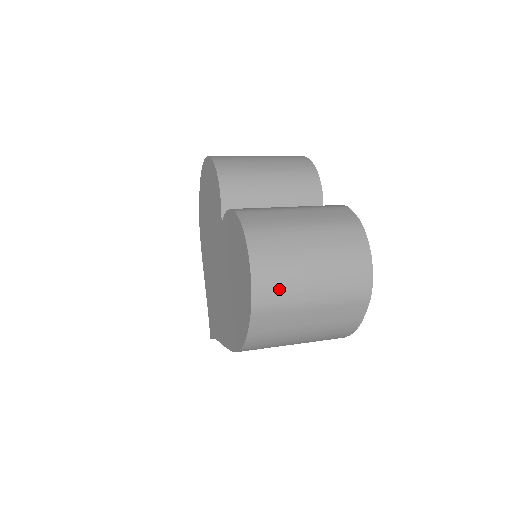
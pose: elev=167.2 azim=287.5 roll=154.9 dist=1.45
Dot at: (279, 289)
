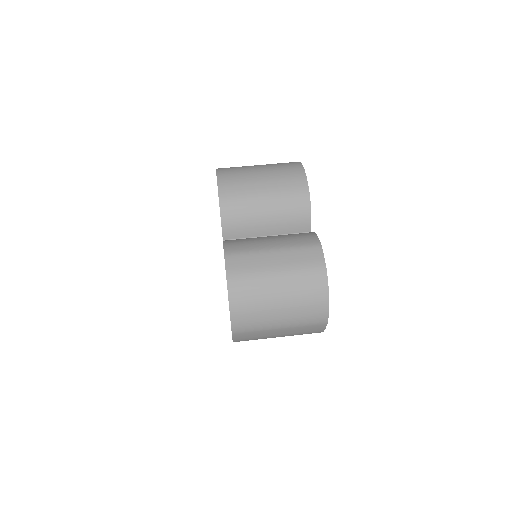
Dot at: (252, 321)
